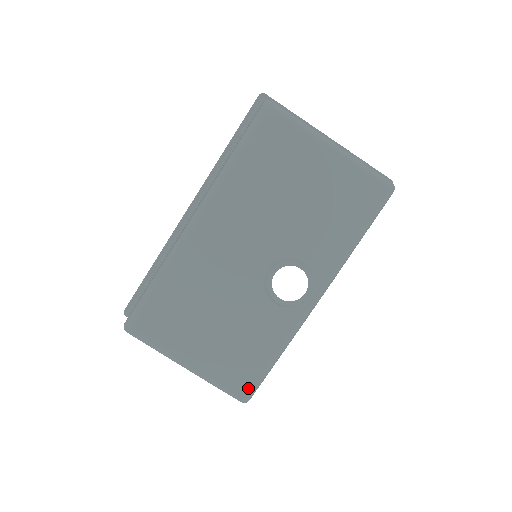
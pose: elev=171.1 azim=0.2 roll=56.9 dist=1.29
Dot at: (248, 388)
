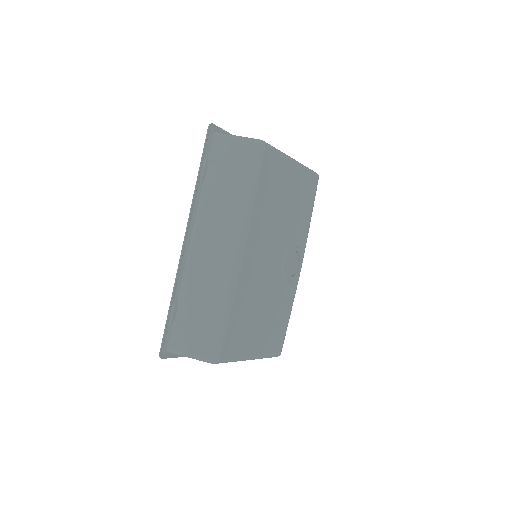
Dot at: (282, 345)
